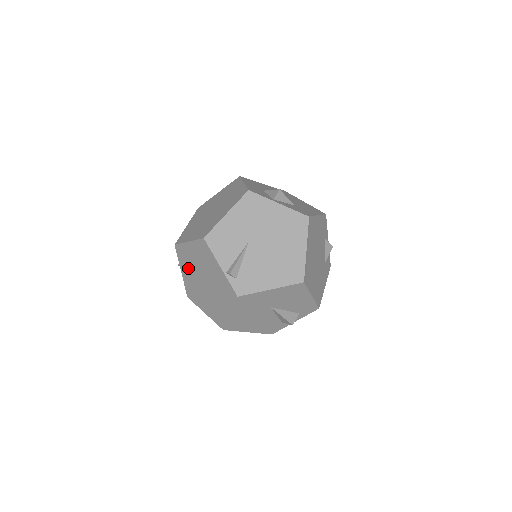
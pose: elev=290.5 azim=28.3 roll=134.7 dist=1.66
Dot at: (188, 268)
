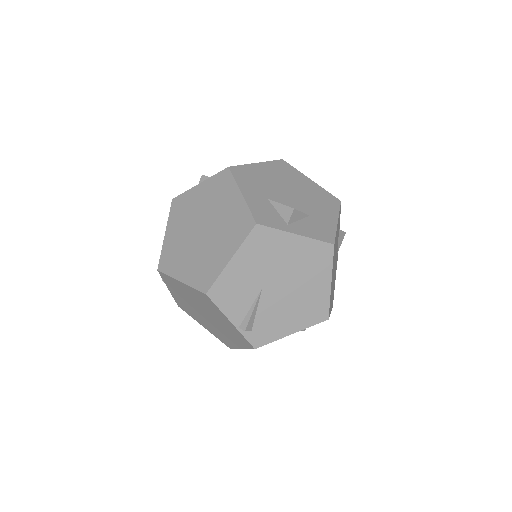
Dot at: (180, 294)
